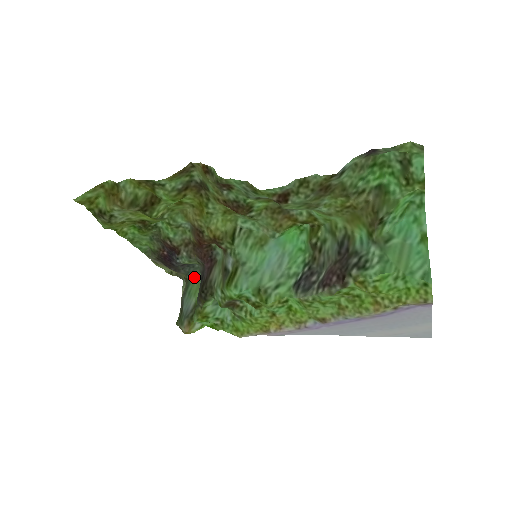
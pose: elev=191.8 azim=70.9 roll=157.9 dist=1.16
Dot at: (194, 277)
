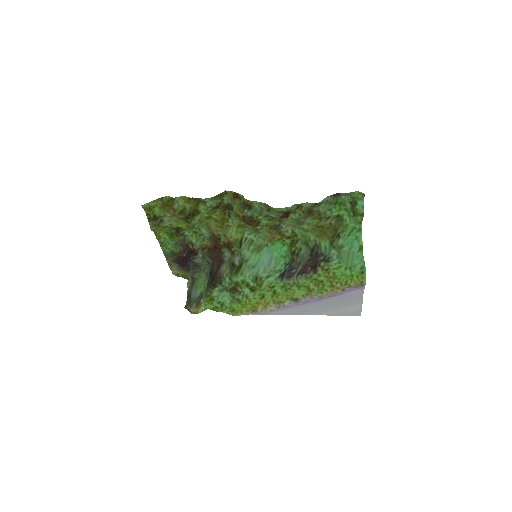
Dot at: (199, 276)
